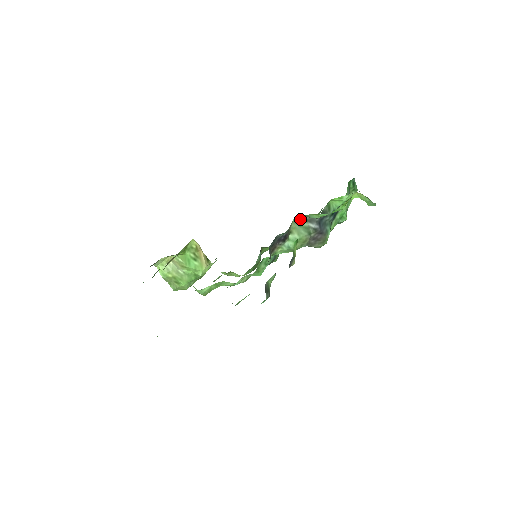
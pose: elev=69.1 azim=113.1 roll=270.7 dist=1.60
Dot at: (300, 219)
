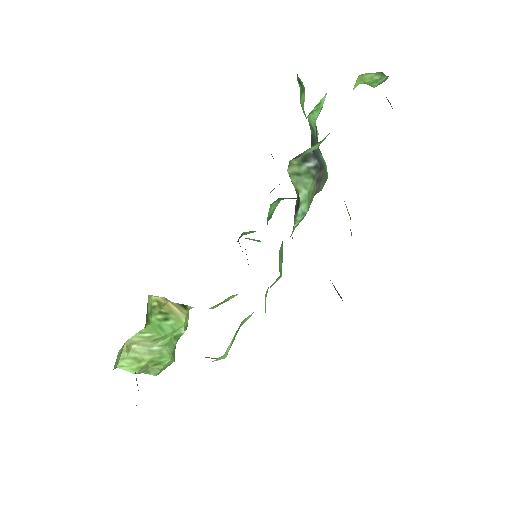
Dot at: (294, 166)
